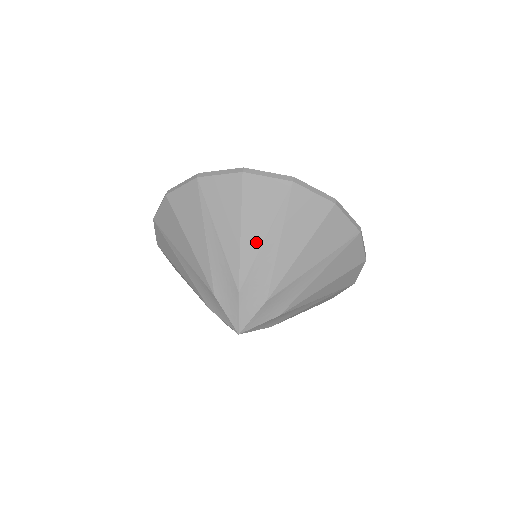
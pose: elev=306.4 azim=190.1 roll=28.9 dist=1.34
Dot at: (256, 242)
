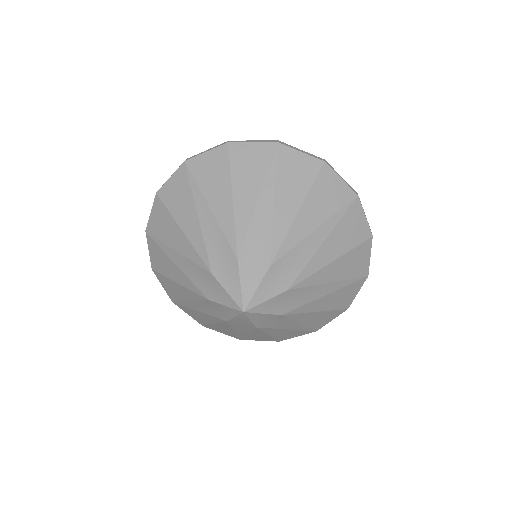
Dot at: (307, 228)
